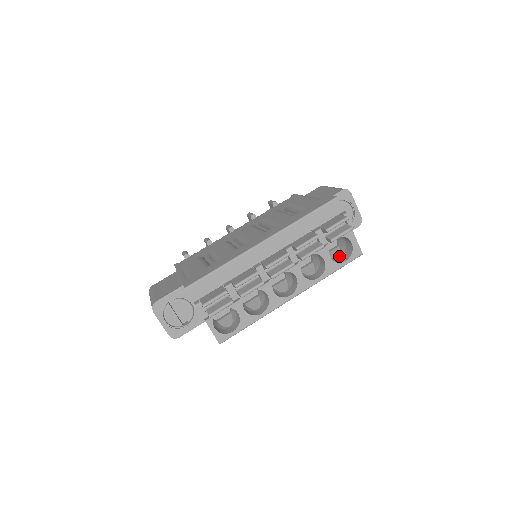
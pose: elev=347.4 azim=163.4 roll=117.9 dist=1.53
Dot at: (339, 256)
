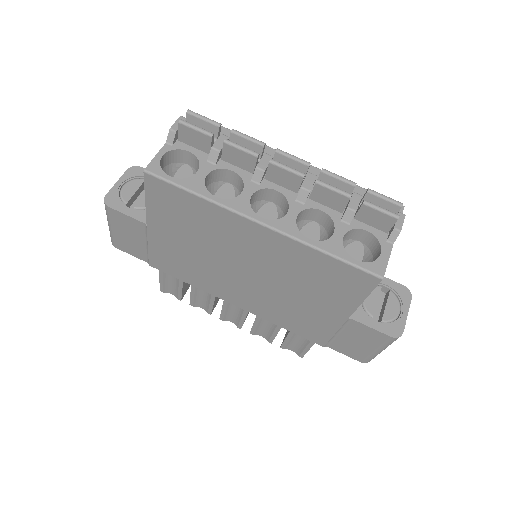
Dot at: occluded
